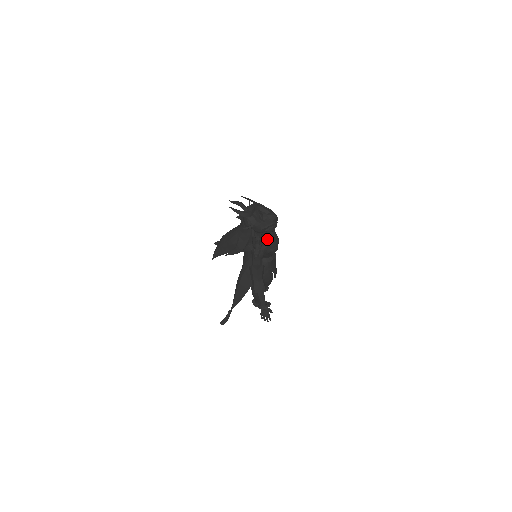
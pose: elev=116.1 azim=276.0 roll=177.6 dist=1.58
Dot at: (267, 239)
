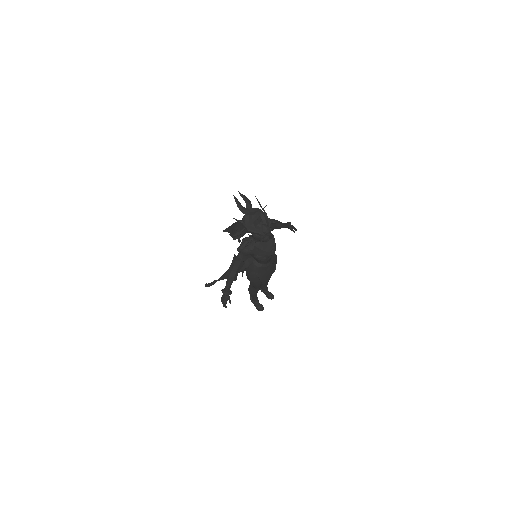
Dot at: (261, 246)
